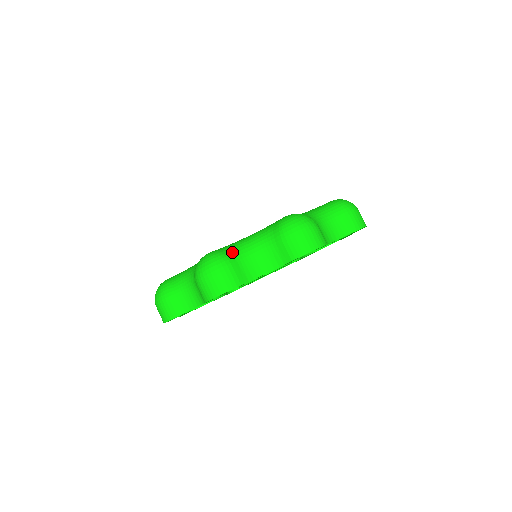
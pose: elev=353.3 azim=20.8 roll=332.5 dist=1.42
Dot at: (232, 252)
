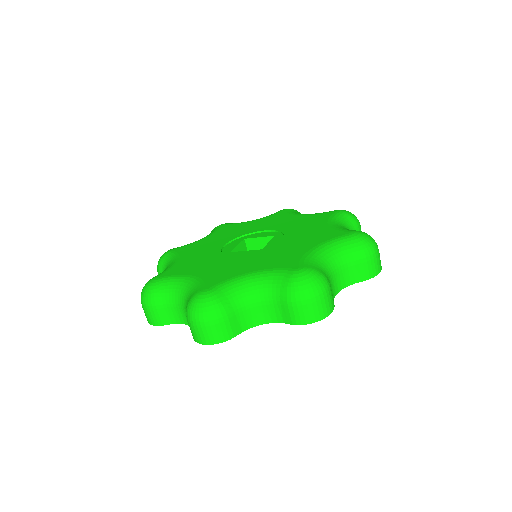
Dot at: (322, 270)
